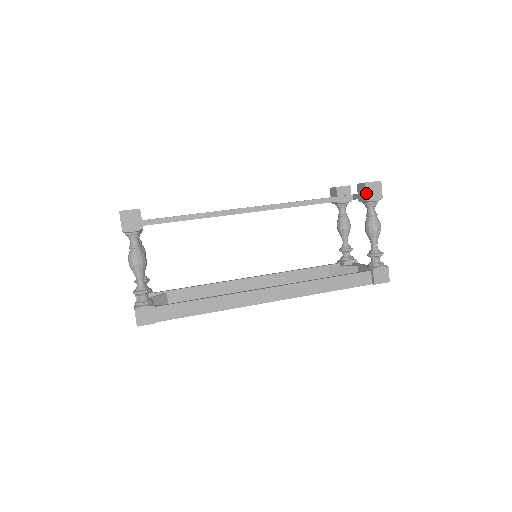
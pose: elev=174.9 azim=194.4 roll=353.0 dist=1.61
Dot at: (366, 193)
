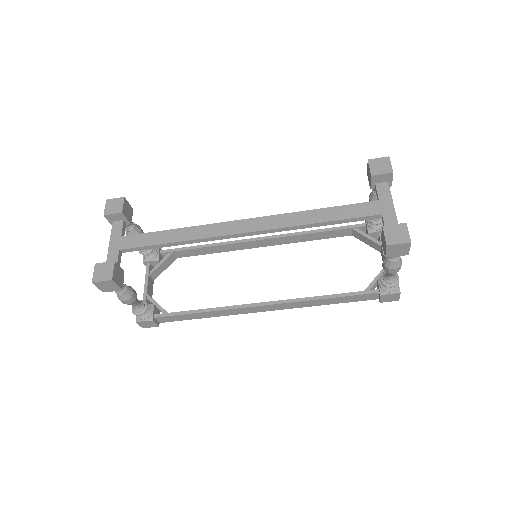
Dot at: (386, 252)
